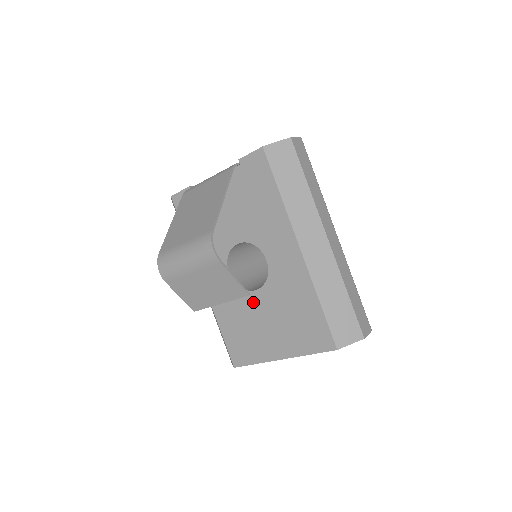
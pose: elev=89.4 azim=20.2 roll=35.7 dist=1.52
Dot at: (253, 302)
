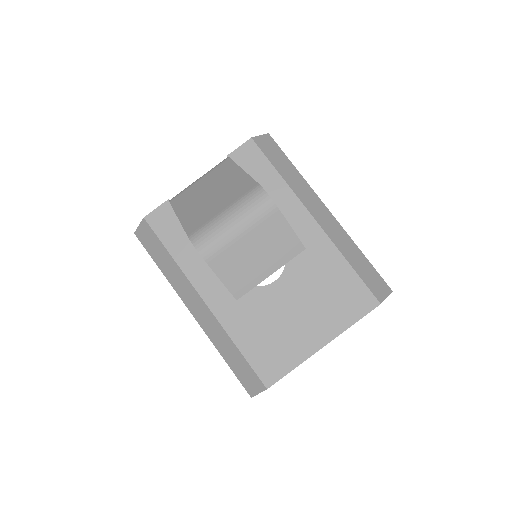
Dot at: (275, 296)
